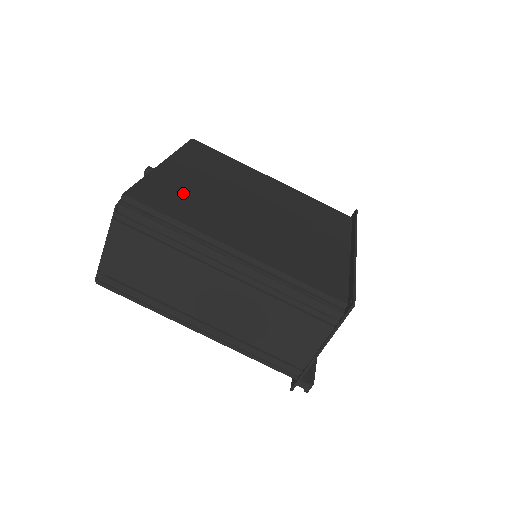
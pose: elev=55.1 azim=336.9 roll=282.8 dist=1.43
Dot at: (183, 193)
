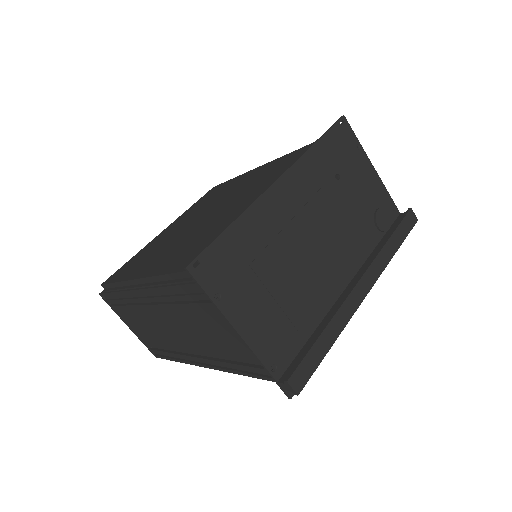
Dot at: (148, 251)
